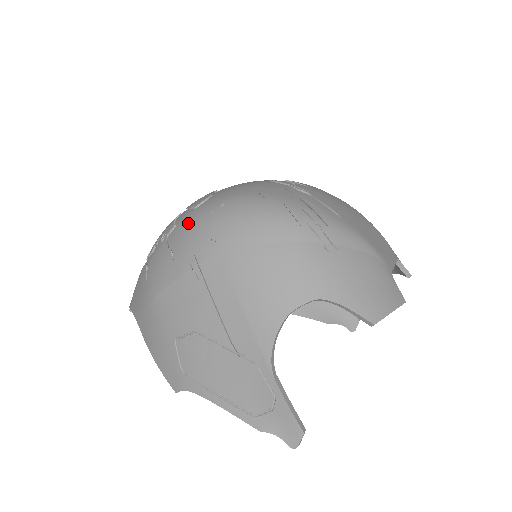
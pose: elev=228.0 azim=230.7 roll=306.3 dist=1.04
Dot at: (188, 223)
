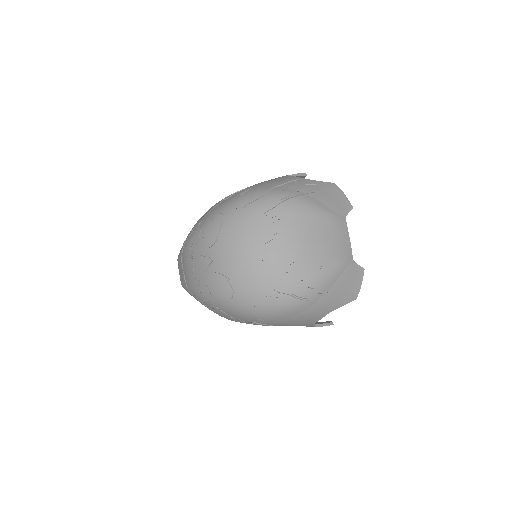
Dot at: (233, 310)
